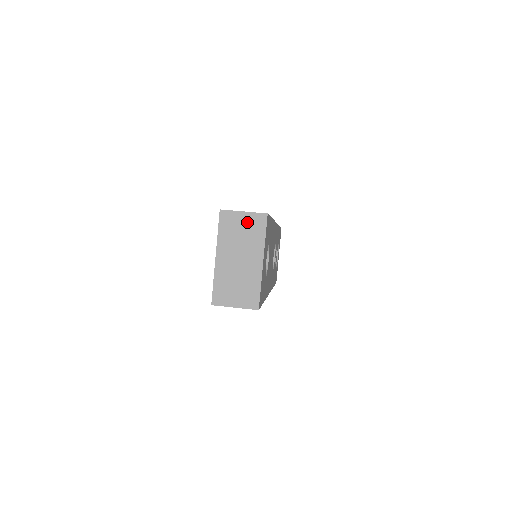
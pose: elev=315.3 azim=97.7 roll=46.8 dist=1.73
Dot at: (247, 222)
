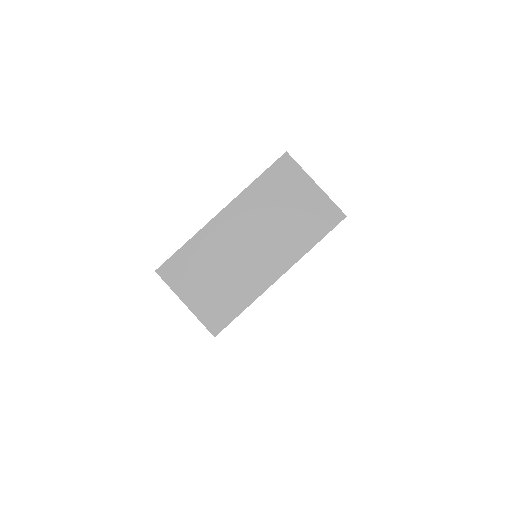
Dot at: (308, 202)
